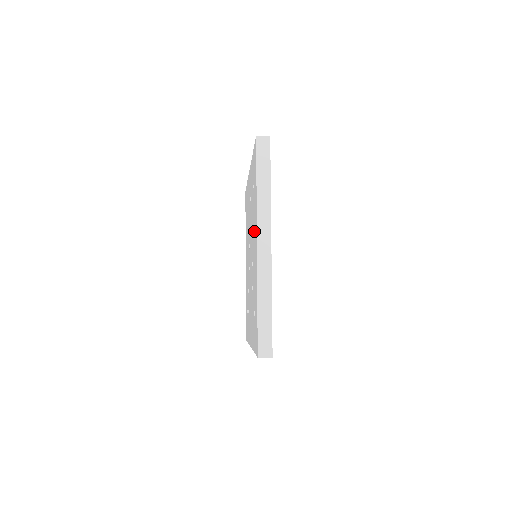
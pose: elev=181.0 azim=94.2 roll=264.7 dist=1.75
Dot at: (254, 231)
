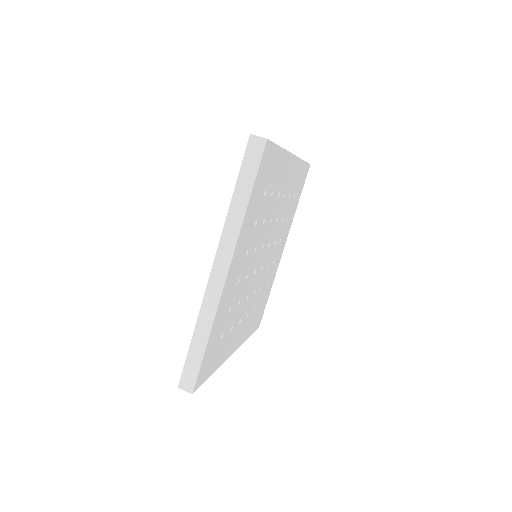
Dot at: occluded
